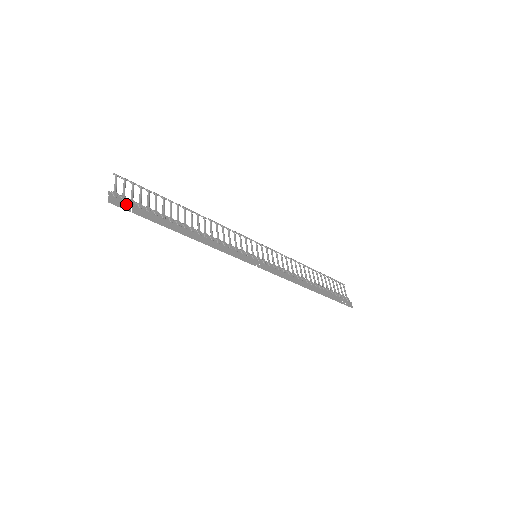
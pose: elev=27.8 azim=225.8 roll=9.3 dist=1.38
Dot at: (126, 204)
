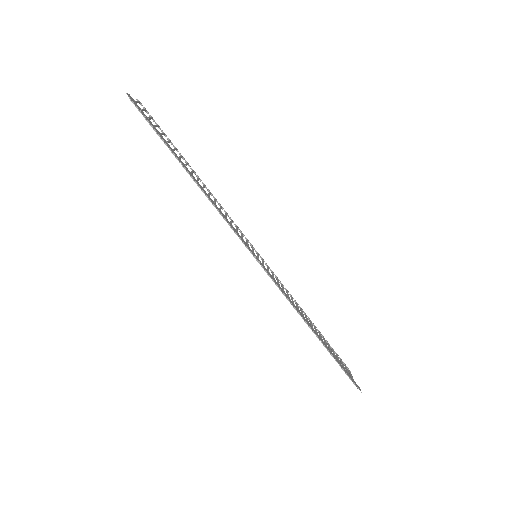
Dot at: (141, 111)
